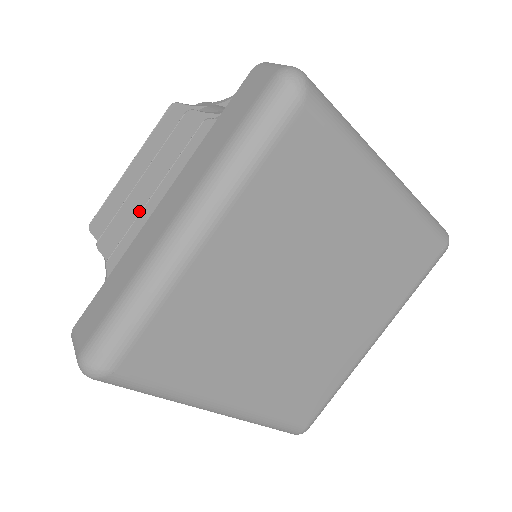
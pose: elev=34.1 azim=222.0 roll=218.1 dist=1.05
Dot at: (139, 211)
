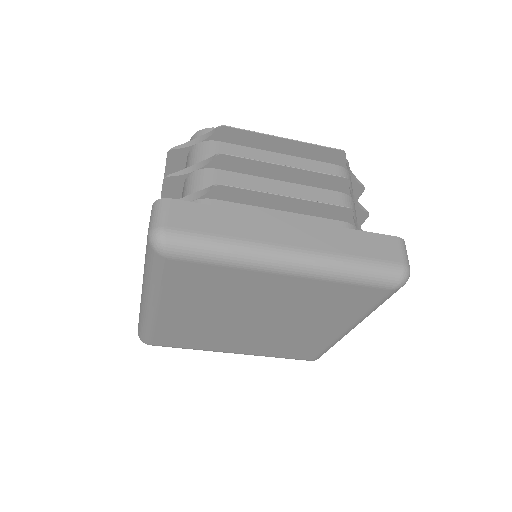
Dot at: occluded
